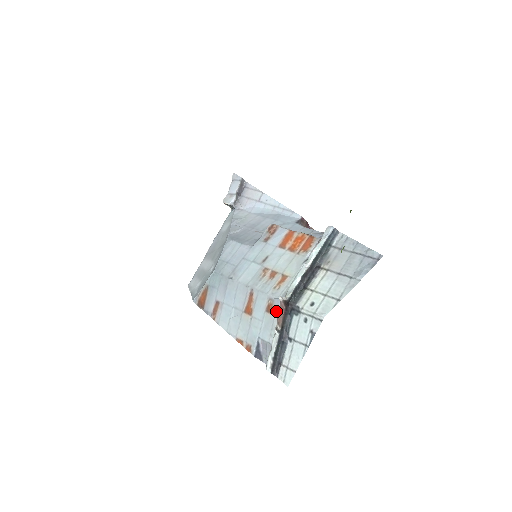
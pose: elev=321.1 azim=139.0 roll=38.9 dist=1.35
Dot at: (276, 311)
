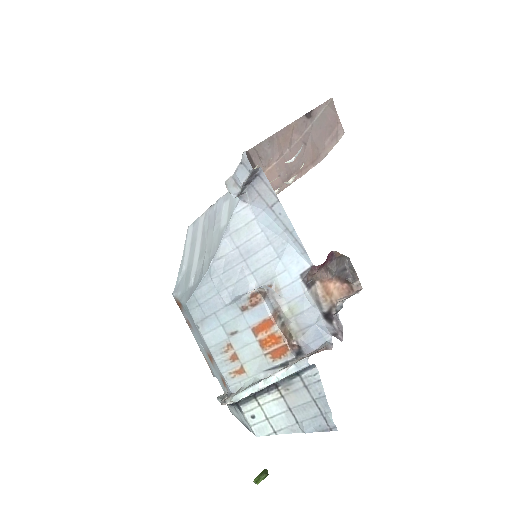
Dot at: (227, 389)
